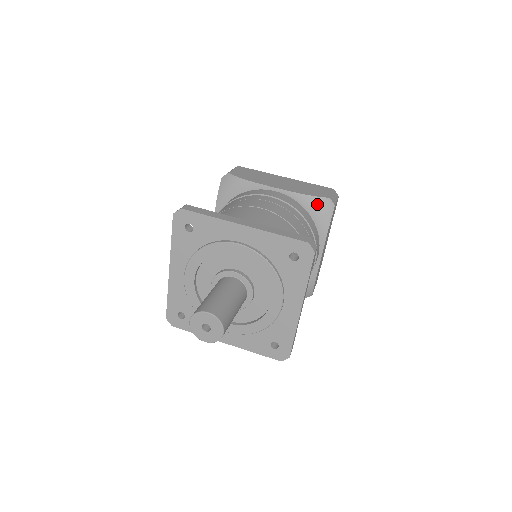
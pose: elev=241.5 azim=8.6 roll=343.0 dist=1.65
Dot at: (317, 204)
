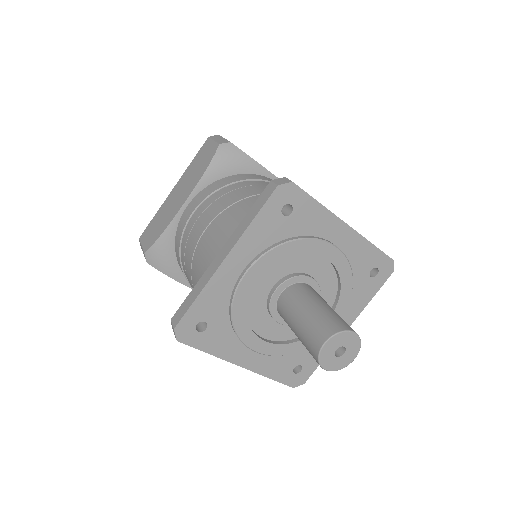
Dot at: (221, 162)
